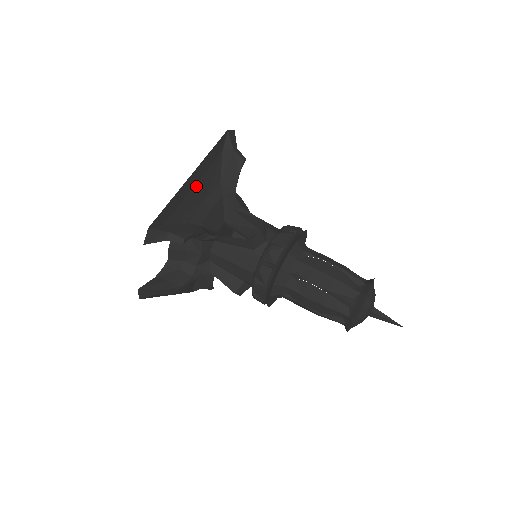
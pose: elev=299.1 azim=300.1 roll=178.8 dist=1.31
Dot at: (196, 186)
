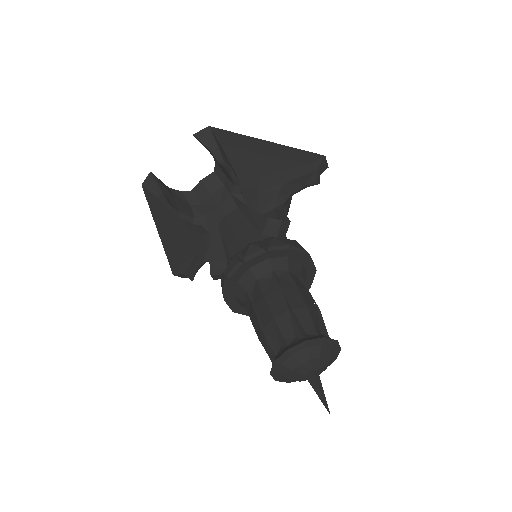
Dot at: (267, 158)
